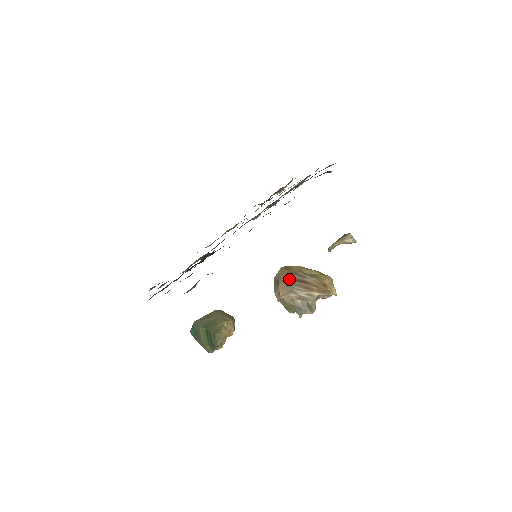
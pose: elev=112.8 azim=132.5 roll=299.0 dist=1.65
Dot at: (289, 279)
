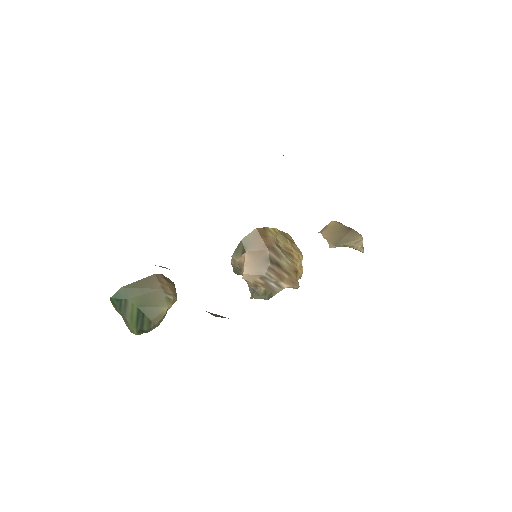
Dot at: (262, 254)
